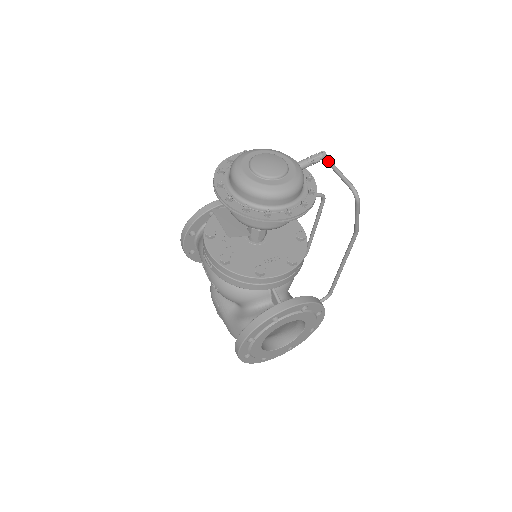
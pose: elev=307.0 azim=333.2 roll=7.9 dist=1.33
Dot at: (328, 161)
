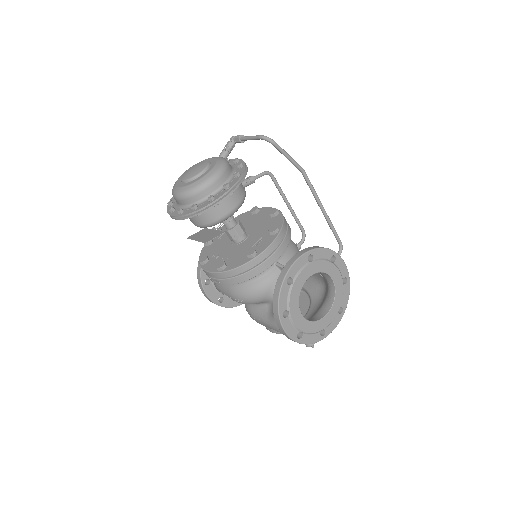
Dot at: (237, 138)
